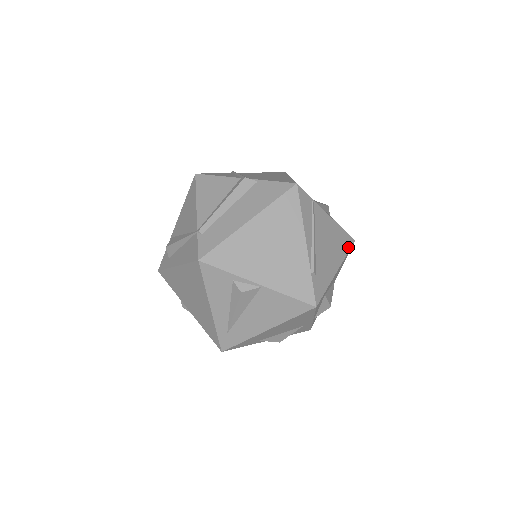
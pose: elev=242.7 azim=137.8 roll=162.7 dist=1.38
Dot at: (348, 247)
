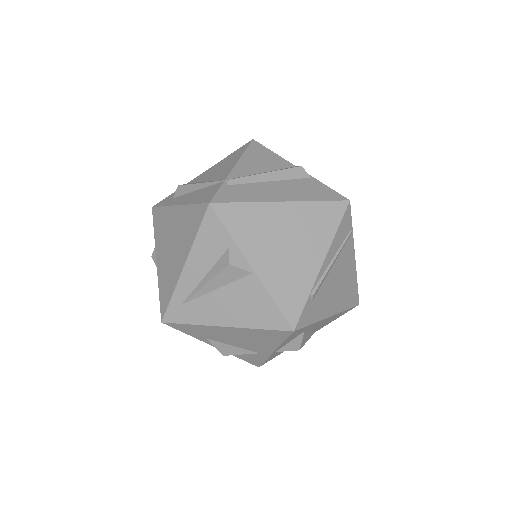
Dot at: (351, 304)
